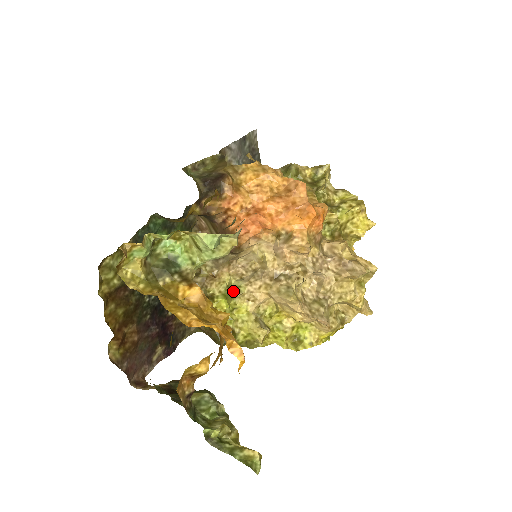
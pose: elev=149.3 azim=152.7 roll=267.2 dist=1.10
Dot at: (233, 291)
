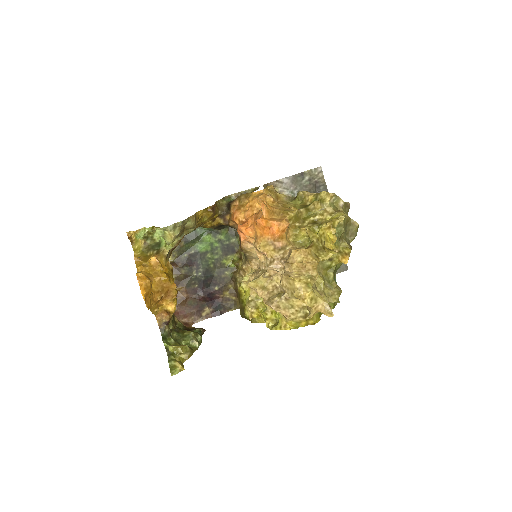
Dot at: occluded
